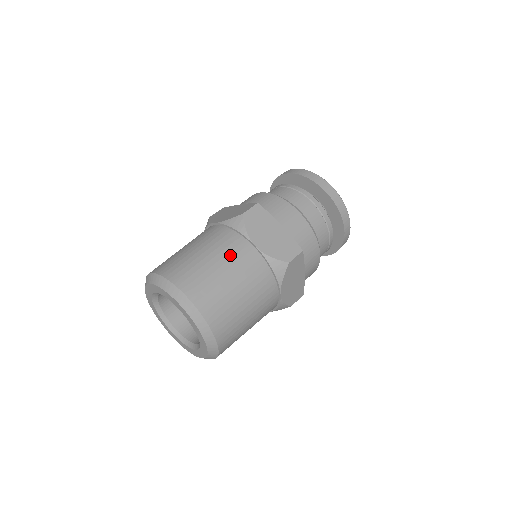
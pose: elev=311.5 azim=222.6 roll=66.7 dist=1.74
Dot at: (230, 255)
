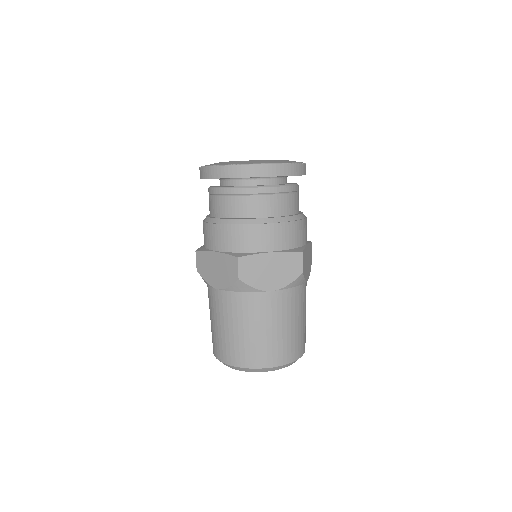
Dot at: (263, 315)
